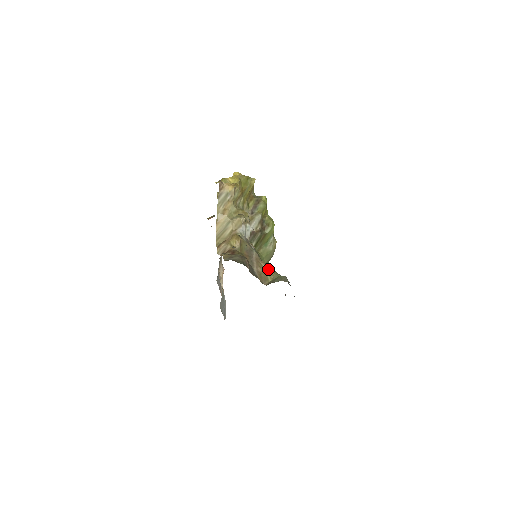
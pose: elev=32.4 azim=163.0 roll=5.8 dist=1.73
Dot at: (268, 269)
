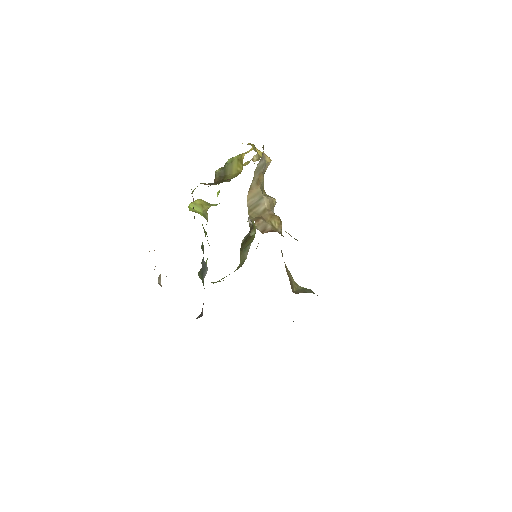
Dot at: (290, 275)
